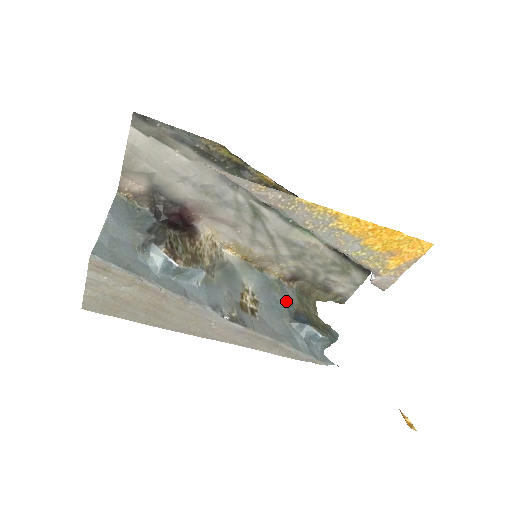
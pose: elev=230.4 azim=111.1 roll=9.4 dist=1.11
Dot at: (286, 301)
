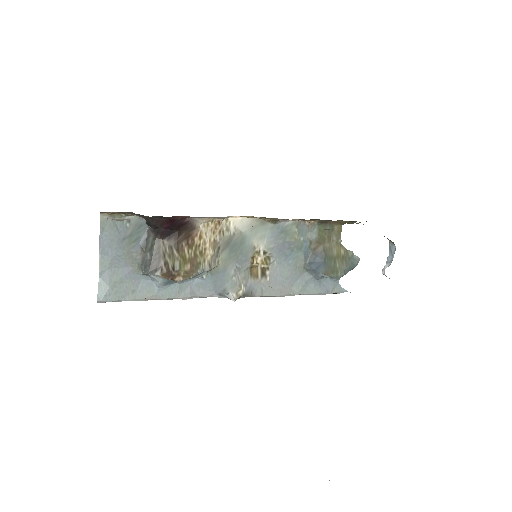
Dot at: (303, 244)
